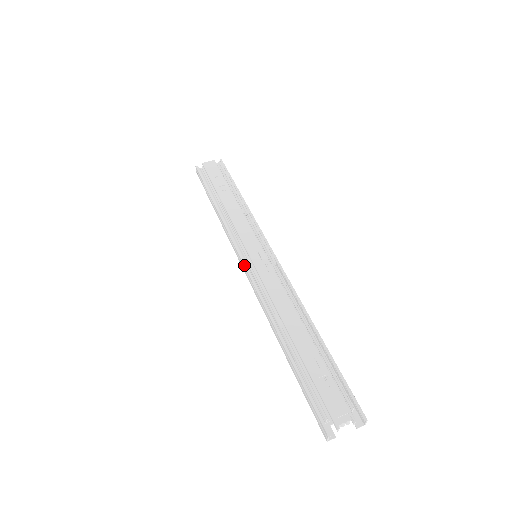
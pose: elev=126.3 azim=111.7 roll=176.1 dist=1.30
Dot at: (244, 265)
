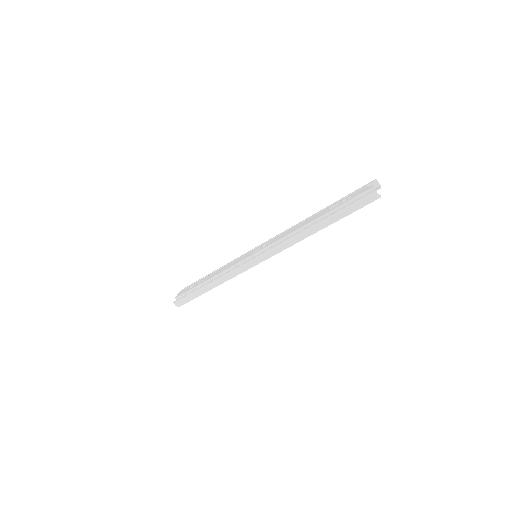
Dot at: (256, 256)
